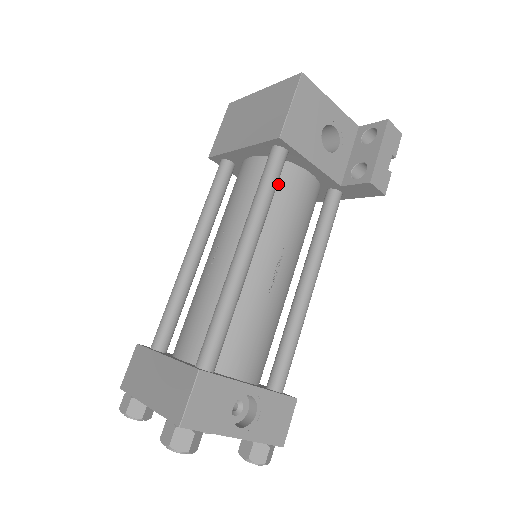
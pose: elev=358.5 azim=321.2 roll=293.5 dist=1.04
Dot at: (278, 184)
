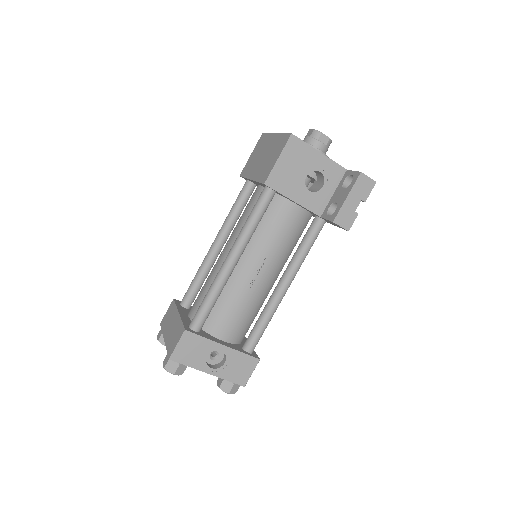
Dot at: (269, 212)
